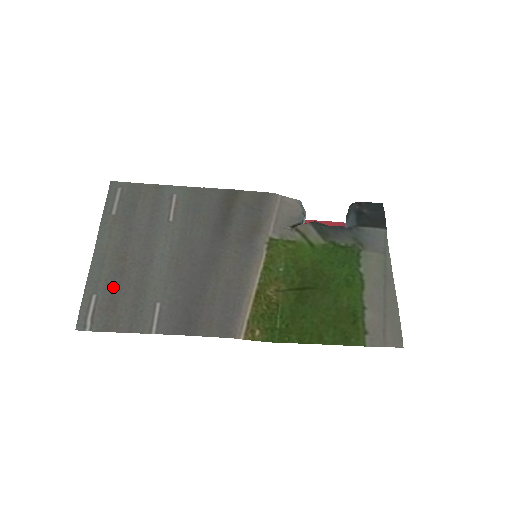
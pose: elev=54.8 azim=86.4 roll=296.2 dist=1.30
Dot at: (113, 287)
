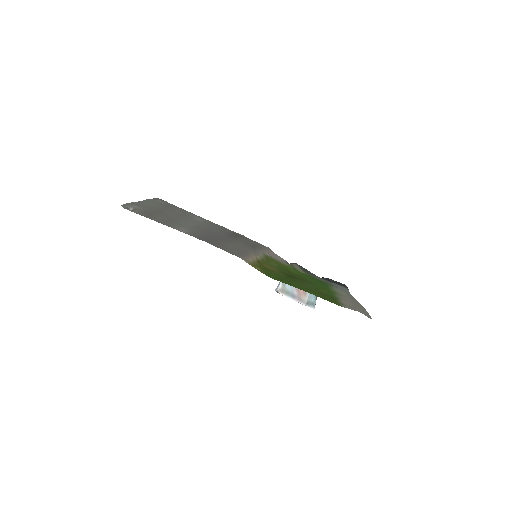
Dot at: (152, 212)
